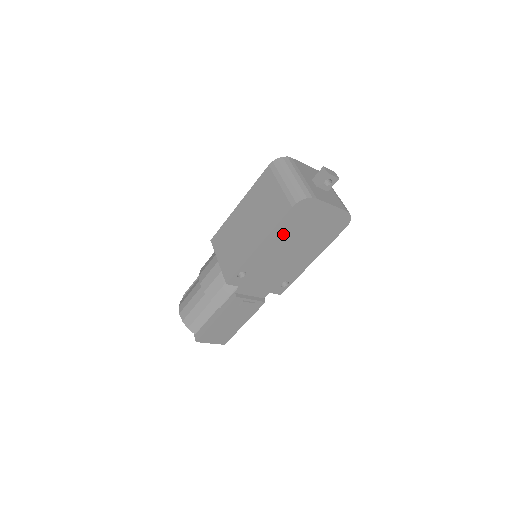
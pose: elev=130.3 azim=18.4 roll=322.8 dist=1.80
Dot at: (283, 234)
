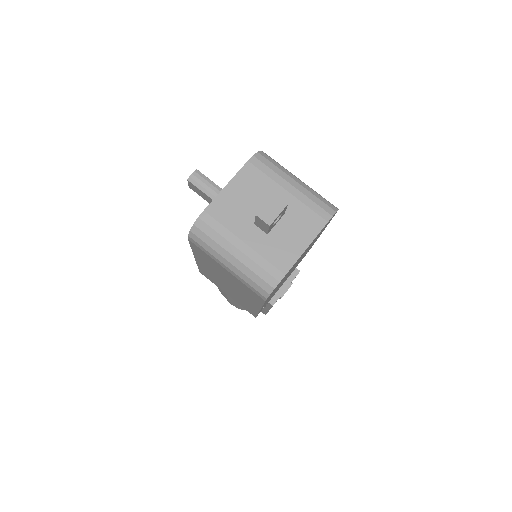
Dot at: occluded
